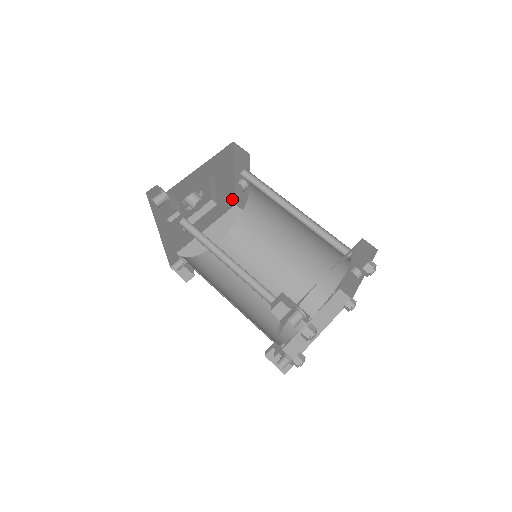
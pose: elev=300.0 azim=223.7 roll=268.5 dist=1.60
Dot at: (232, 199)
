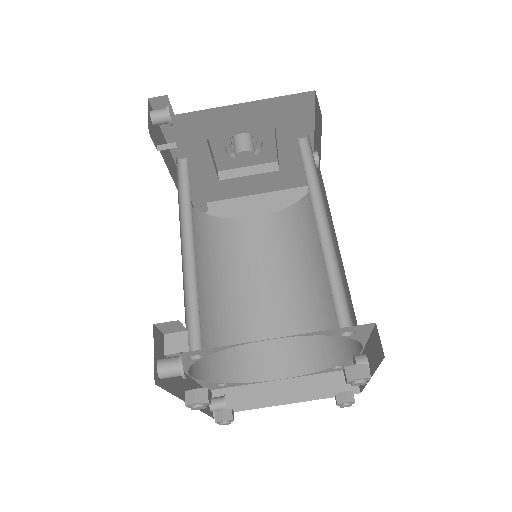
Dot at: occluded
